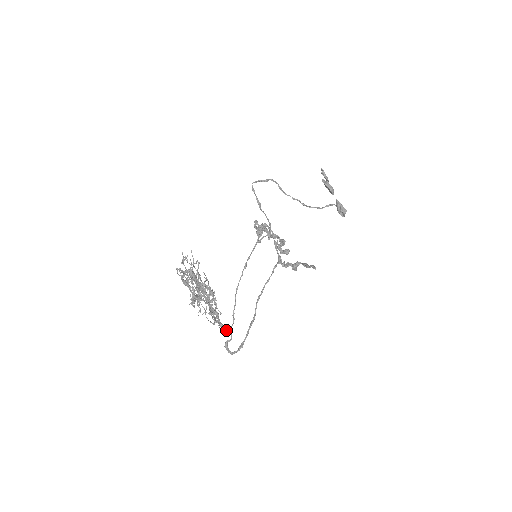
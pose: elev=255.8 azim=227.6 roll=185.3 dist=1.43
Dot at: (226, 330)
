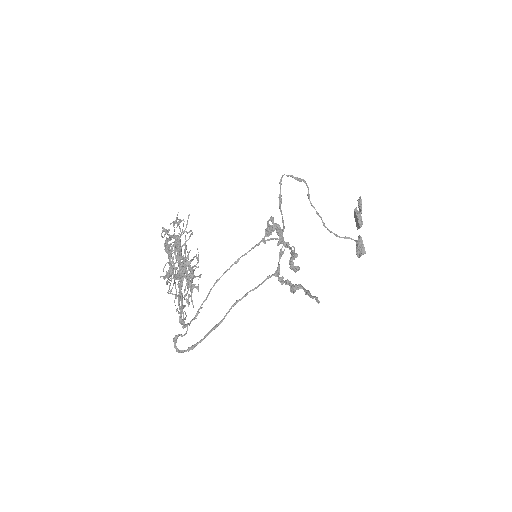
Dot at: (184, 322)
